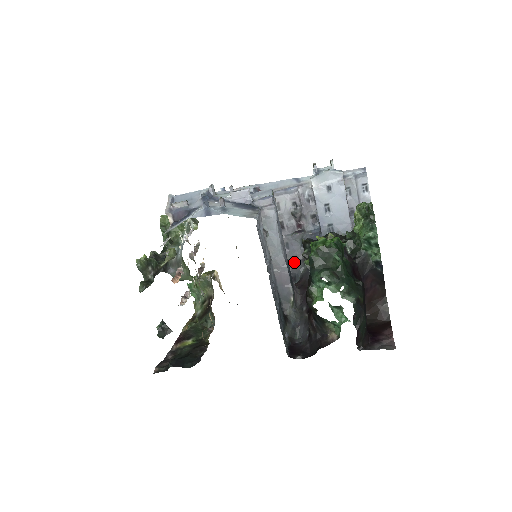
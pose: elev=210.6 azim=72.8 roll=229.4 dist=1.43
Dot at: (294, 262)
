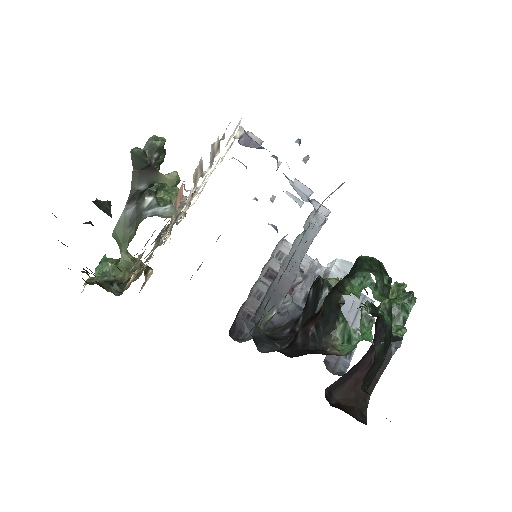
Dot at: occluded
